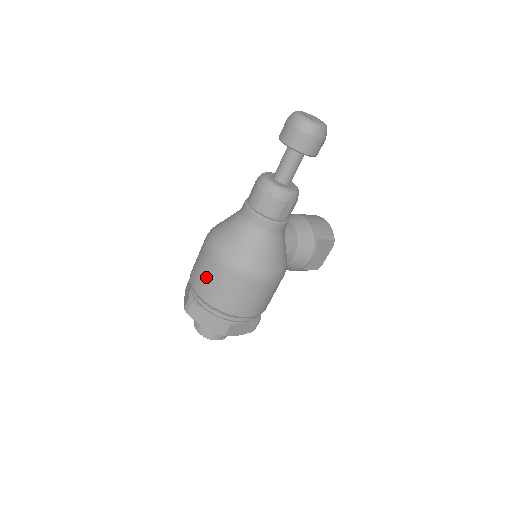
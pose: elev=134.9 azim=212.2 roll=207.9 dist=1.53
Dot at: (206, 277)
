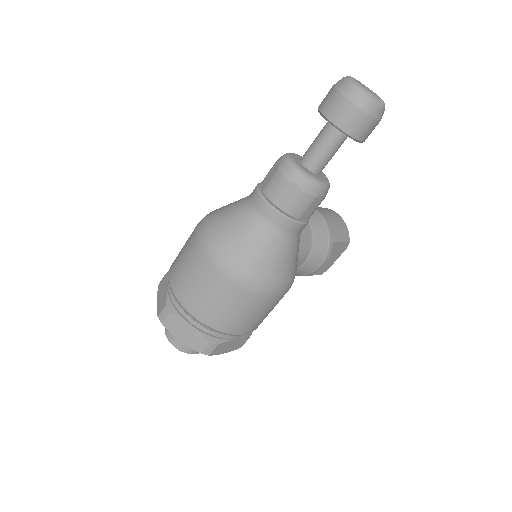
Dot at: (195, 283)
